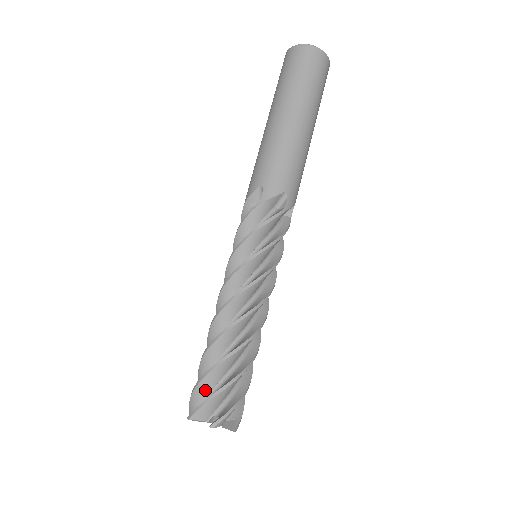
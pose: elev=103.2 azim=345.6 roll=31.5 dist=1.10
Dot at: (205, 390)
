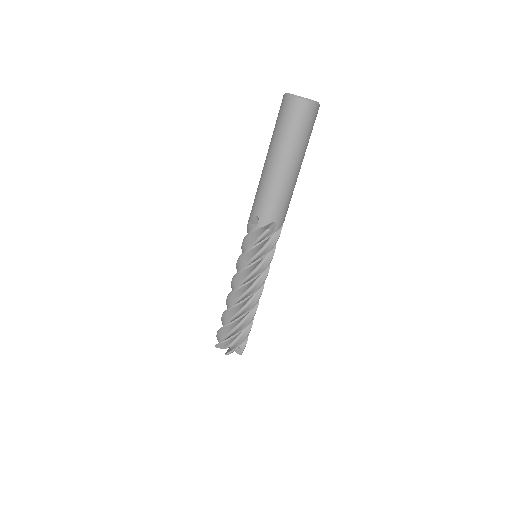
Dot at: (224, 334)
